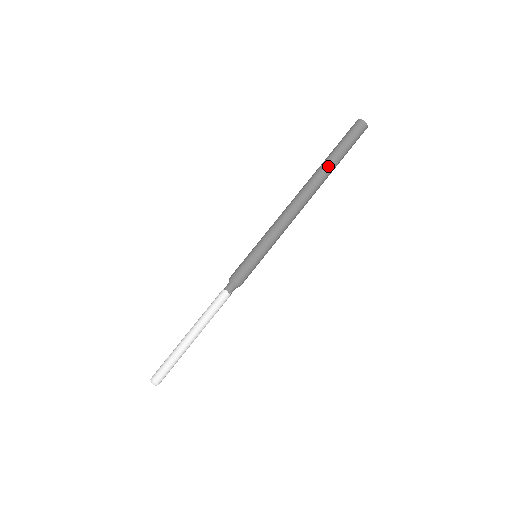
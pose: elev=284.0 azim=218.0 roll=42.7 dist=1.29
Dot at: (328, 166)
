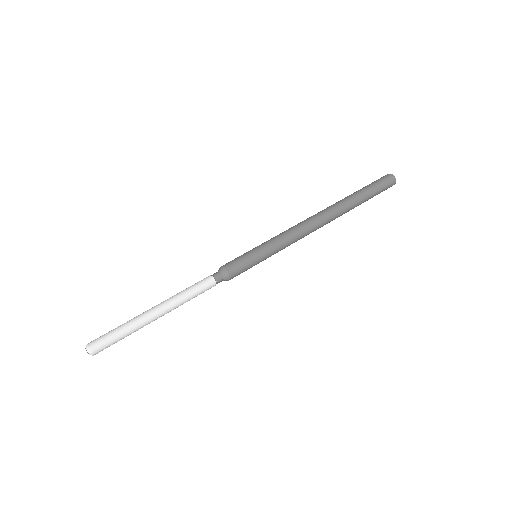
Dot at: (346, 197)
